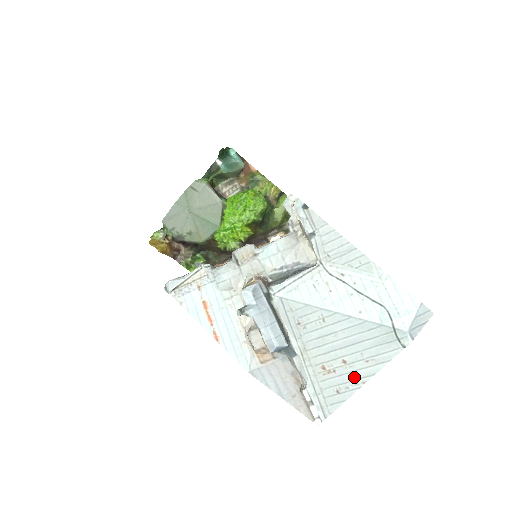
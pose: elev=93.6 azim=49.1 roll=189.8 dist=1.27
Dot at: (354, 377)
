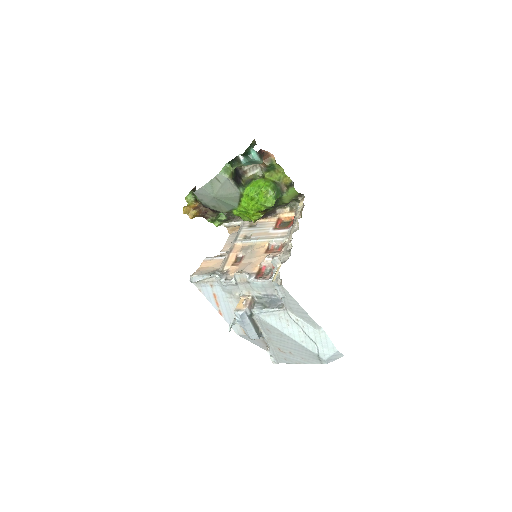
Dot at: (295, 359)
